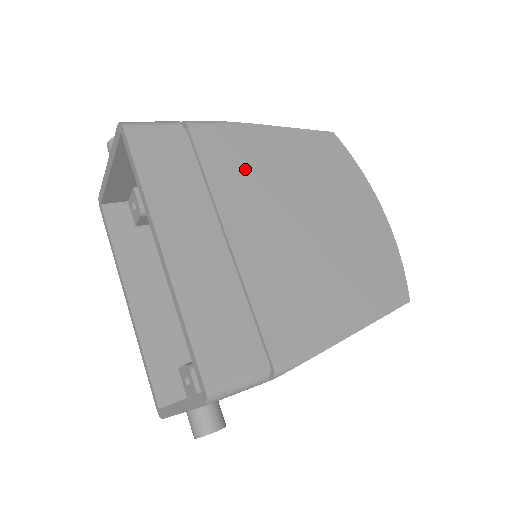
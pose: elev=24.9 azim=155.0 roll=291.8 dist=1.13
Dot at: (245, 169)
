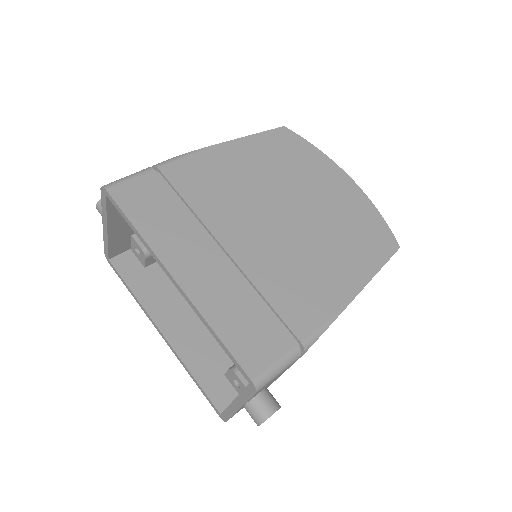
Dot at: (219, 187)
